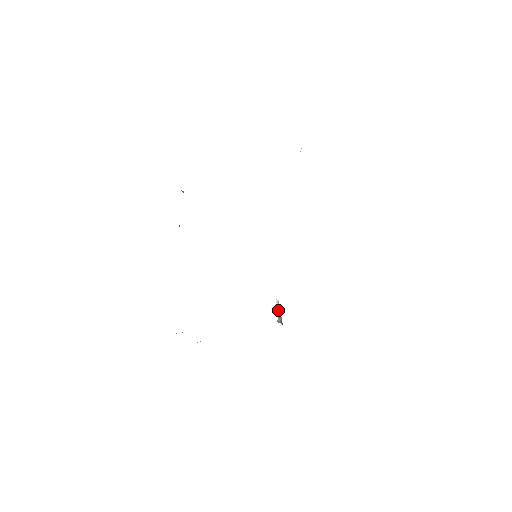
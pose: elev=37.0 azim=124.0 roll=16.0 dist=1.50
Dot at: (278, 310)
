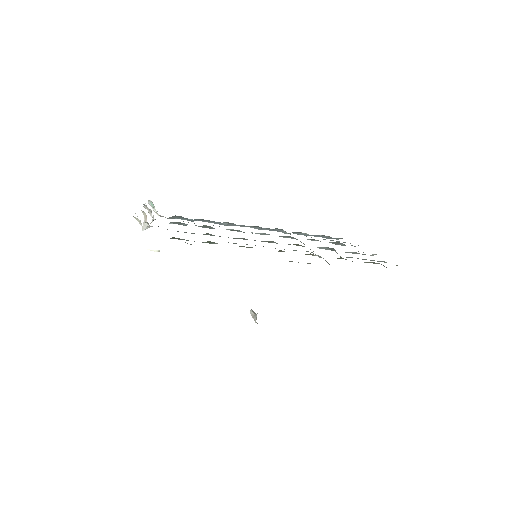
Dot at: (254, 314)
